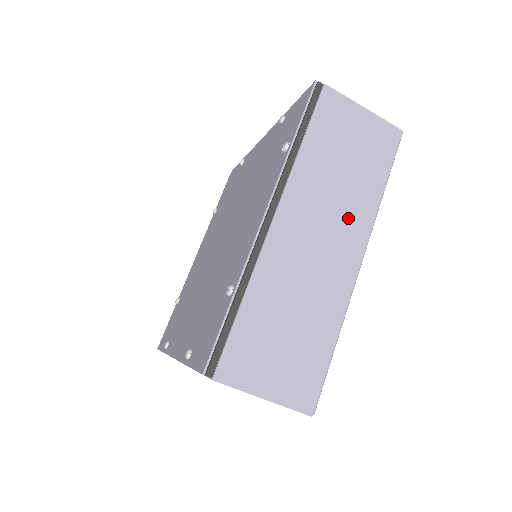
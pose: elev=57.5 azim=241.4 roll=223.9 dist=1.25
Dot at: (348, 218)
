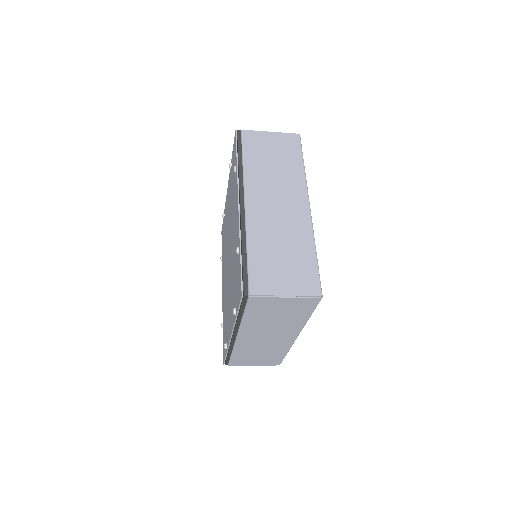
Dot at: (284, 330)
